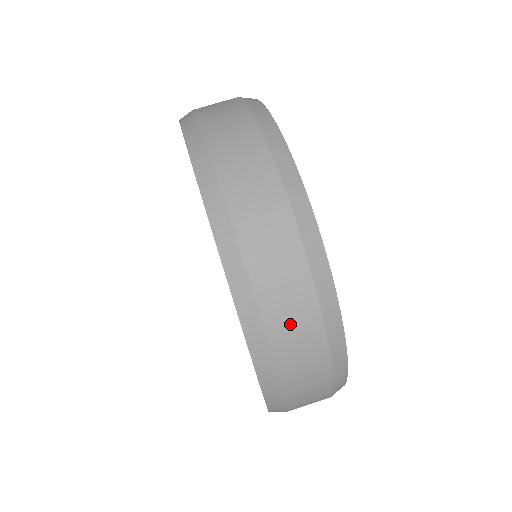
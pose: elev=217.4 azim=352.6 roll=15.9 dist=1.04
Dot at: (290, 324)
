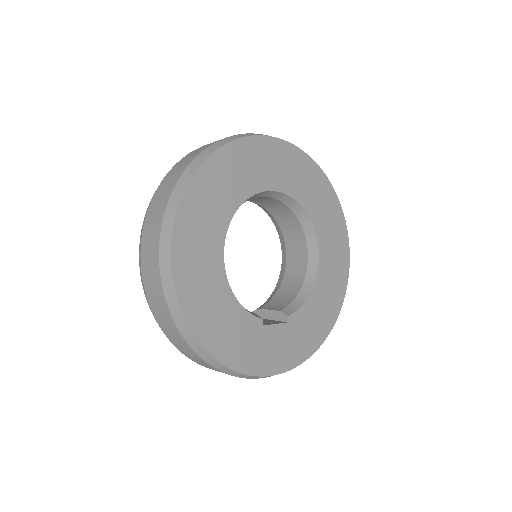
Dot at: (204, 365)
